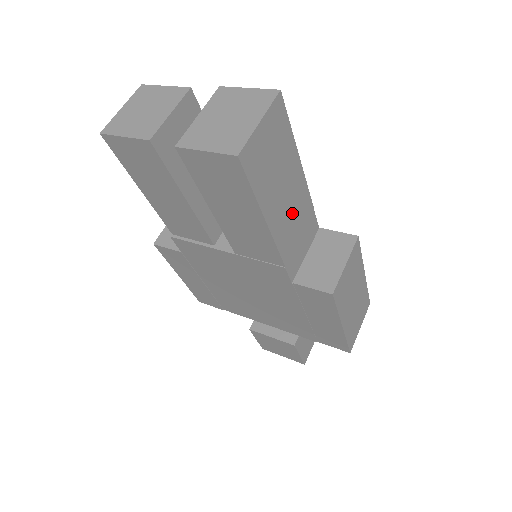
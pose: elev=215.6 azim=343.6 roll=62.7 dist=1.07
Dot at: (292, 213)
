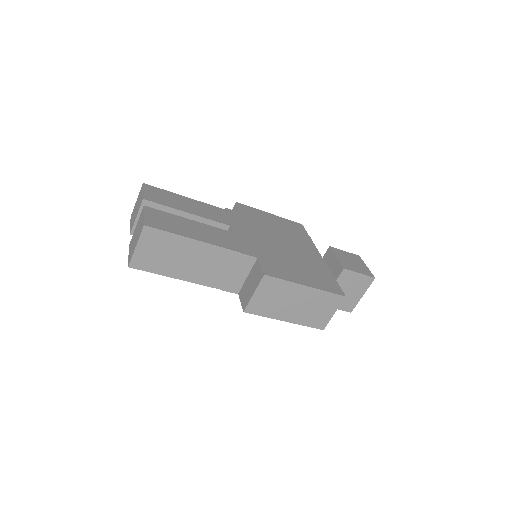
Dot at: (208, 265)
